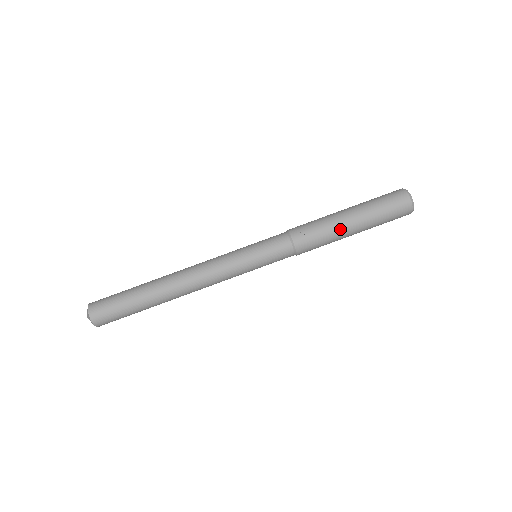
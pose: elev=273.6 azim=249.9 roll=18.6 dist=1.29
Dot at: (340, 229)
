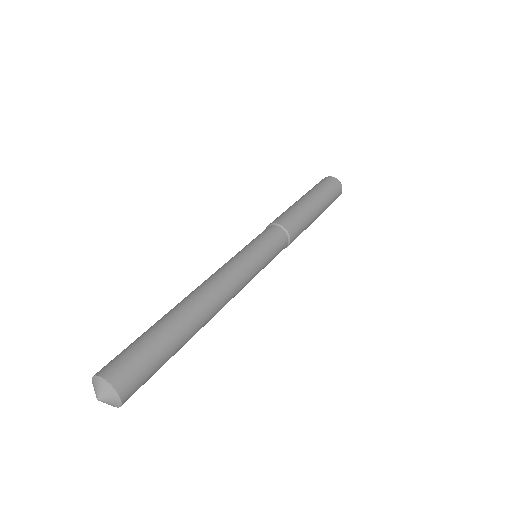
Dot at: (297, 203)
